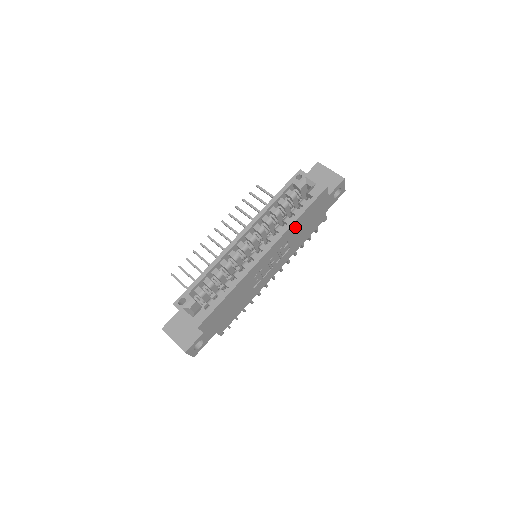
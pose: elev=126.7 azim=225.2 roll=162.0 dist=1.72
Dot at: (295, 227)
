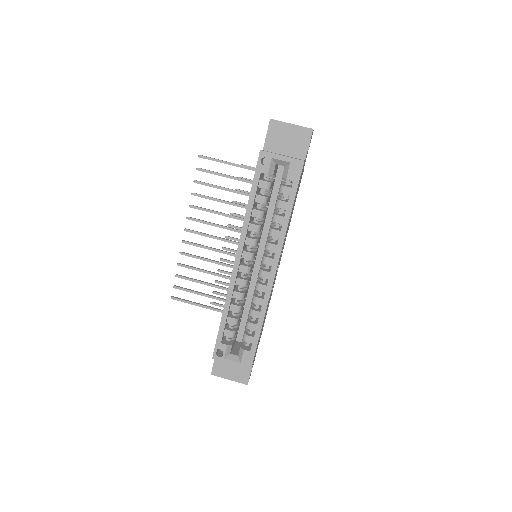
Dot at: occluded
